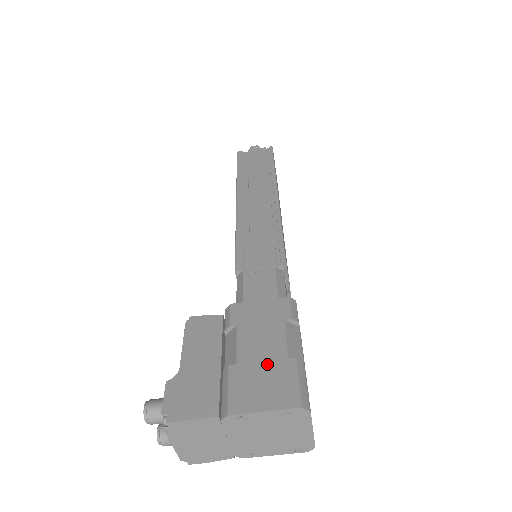
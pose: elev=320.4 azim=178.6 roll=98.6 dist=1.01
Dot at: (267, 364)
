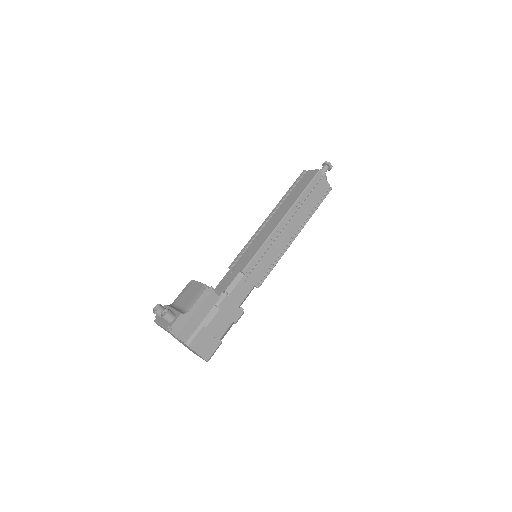
Dot at: (213, 336)
